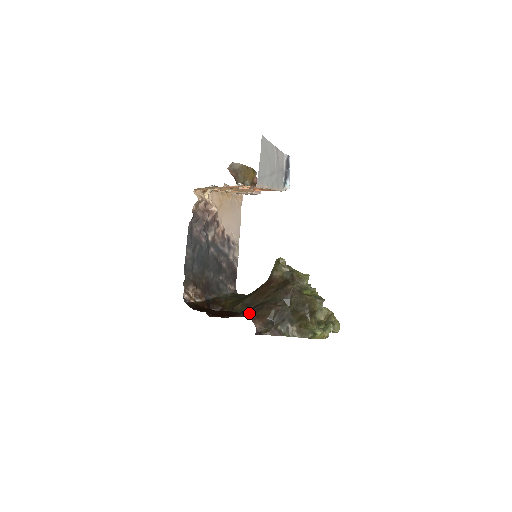
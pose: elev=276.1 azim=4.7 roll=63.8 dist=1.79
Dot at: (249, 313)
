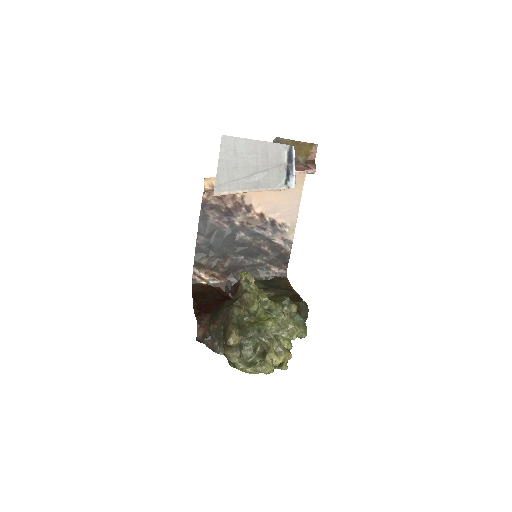
Dot at: (207, 317)
